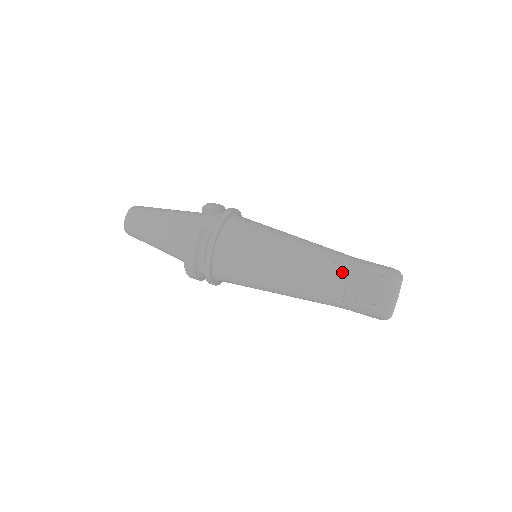
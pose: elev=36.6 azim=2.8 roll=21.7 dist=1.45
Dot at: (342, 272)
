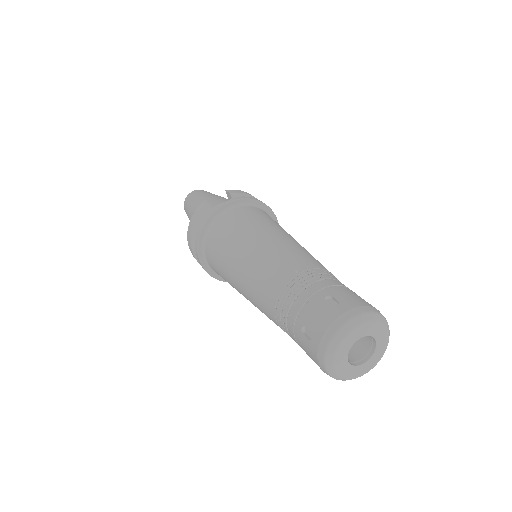
Dot at: (297, 284)
